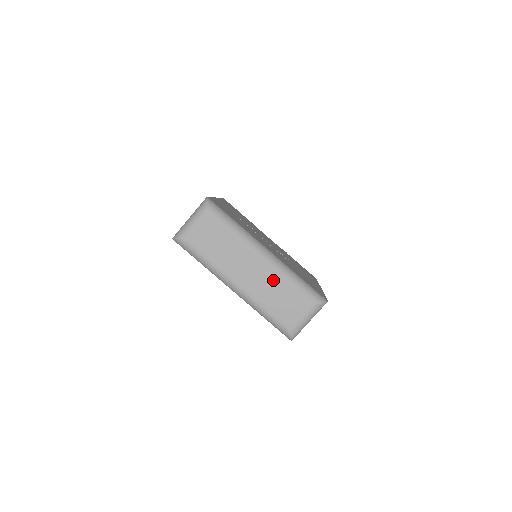
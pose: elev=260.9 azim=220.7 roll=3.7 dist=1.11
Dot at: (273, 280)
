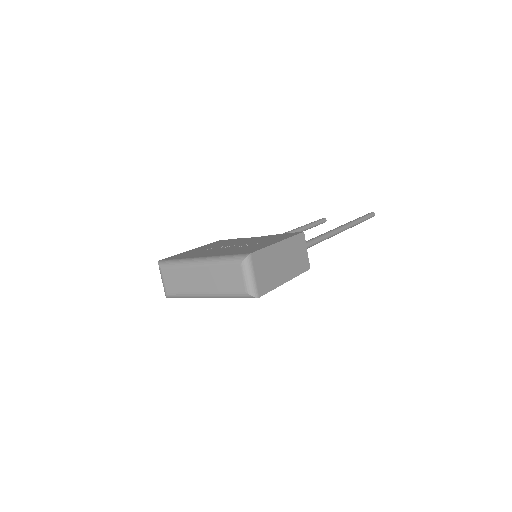
Dot at: (213, 272)
